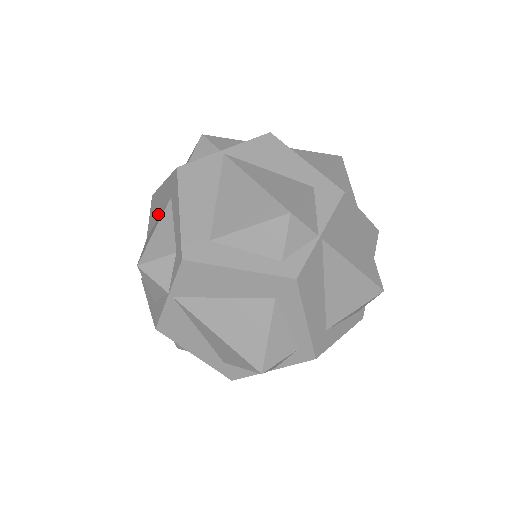
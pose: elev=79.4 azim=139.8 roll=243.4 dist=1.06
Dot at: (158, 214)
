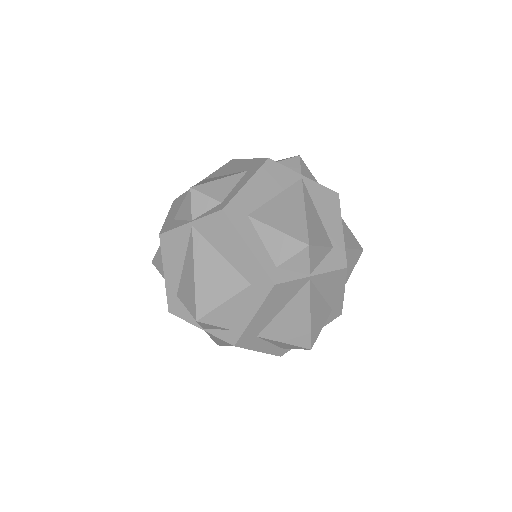
Dot at: (227, 173)
